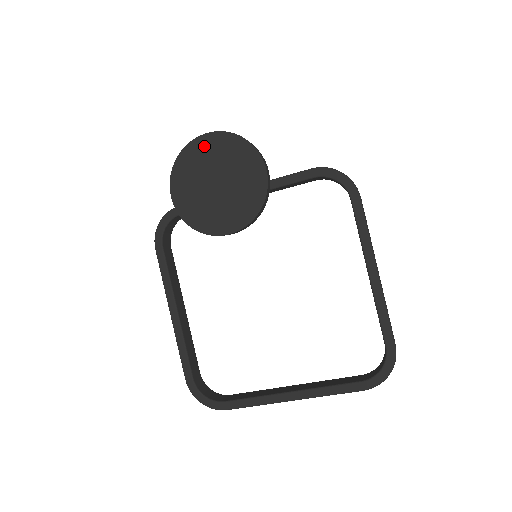
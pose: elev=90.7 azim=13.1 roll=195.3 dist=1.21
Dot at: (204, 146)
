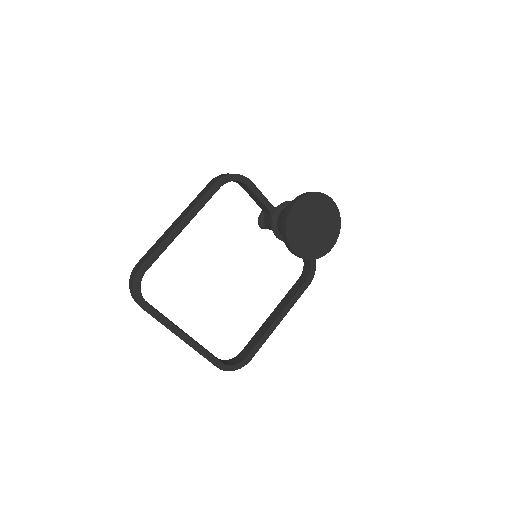
Dot at: (328, 205)
